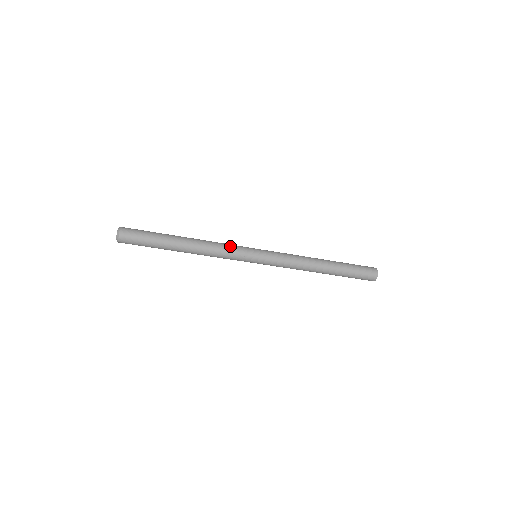
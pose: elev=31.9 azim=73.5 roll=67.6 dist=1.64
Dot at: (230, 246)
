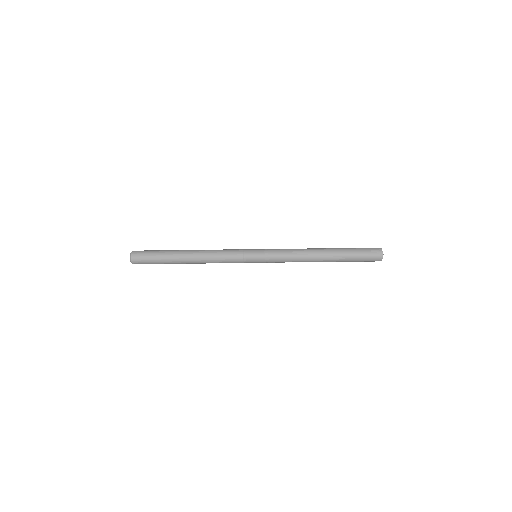
Dot at: (229, 257)
